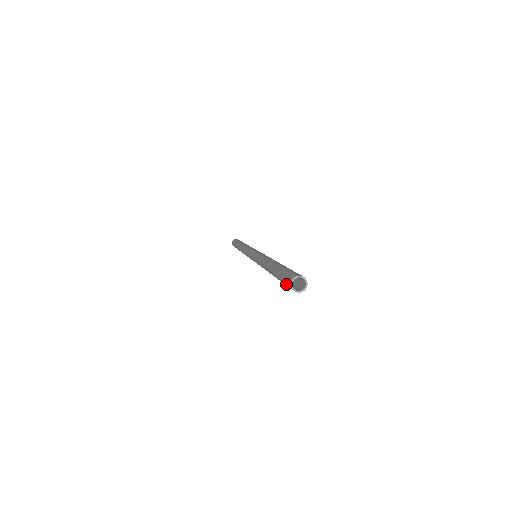
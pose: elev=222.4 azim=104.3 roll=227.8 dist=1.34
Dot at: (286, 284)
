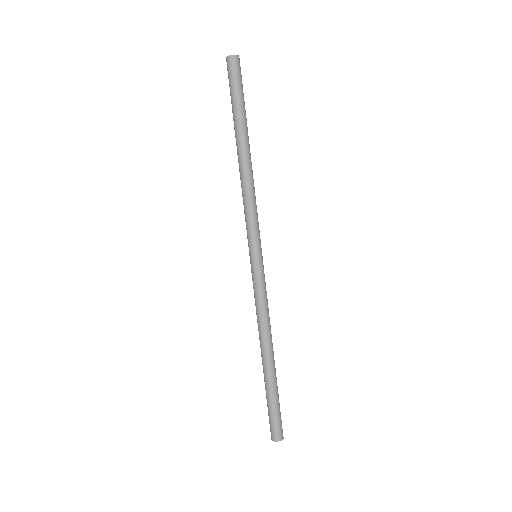
Dot at: (270, 426)
